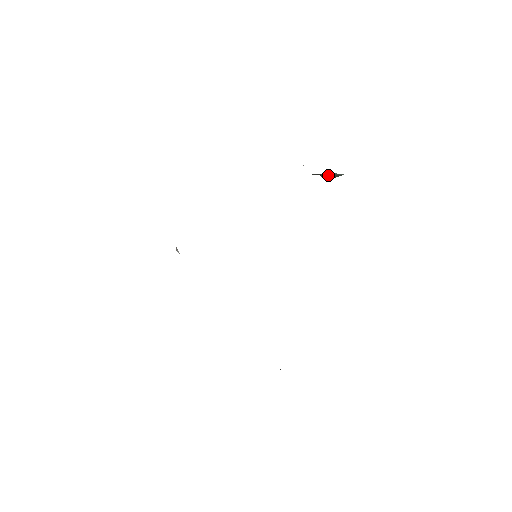
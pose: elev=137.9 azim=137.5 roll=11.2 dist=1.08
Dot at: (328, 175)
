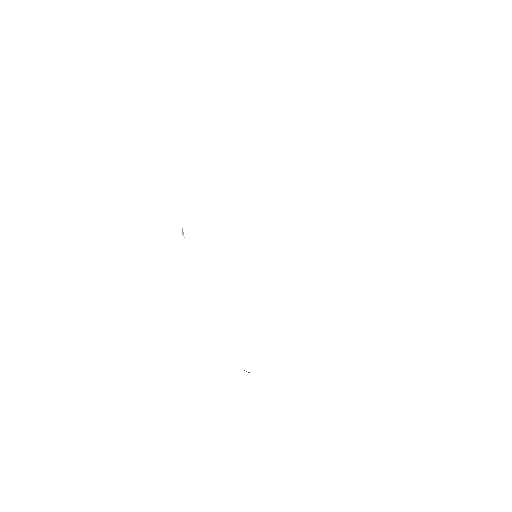
Dot at: occluded
